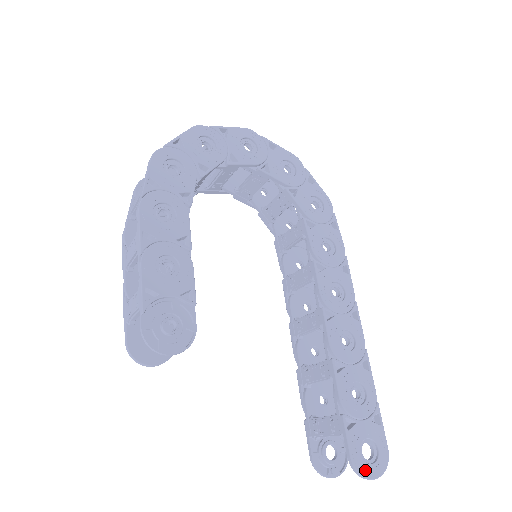
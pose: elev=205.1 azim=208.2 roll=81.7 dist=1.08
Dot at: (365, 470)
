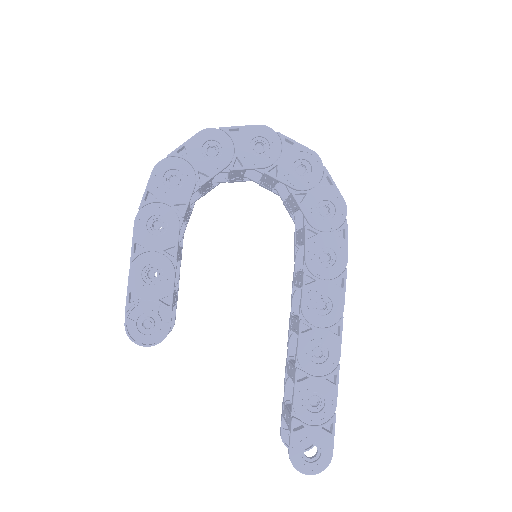
Dot at: (301, 466)
